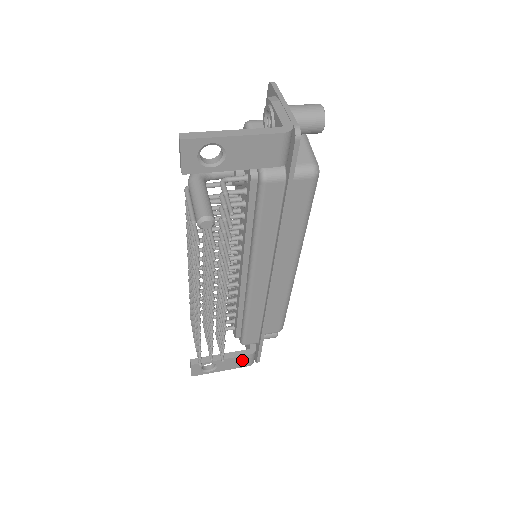
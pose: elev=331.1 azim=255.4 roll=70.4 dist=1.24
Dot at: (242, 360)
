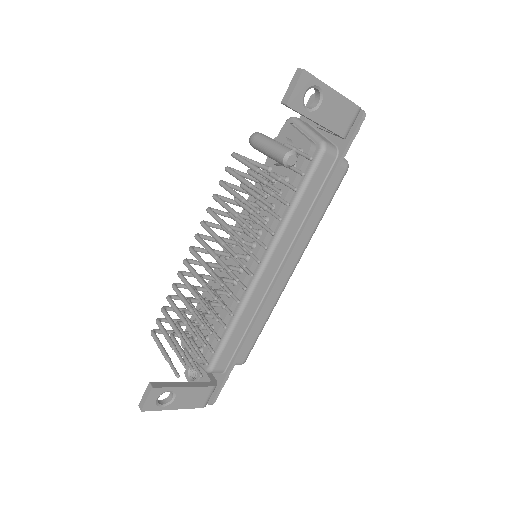
Dot at: (201, 395)
